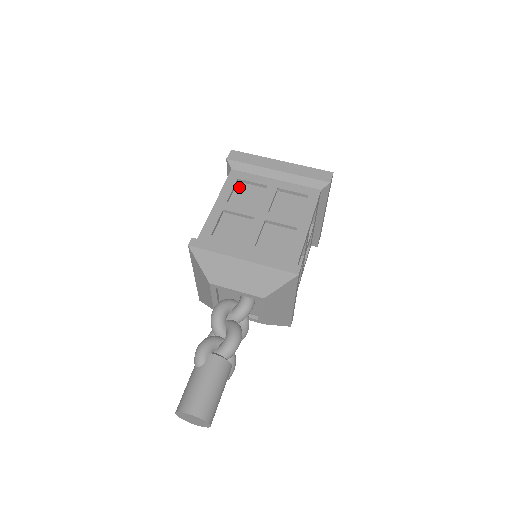
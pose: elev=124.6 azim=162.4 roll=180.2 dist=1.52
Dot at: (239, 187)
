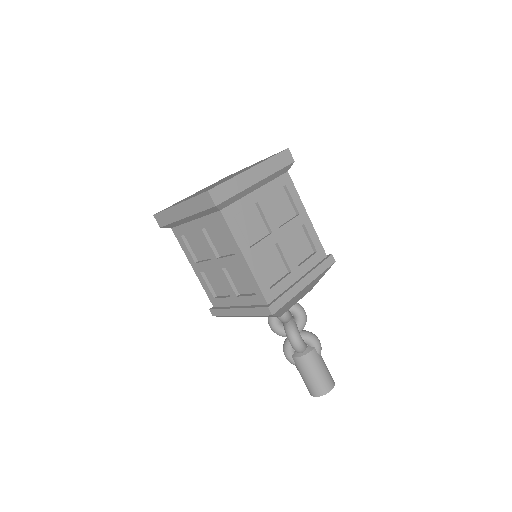
Dot at: (188, 240)
